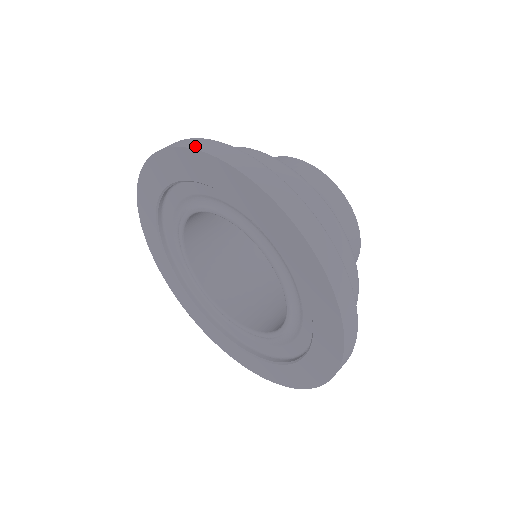
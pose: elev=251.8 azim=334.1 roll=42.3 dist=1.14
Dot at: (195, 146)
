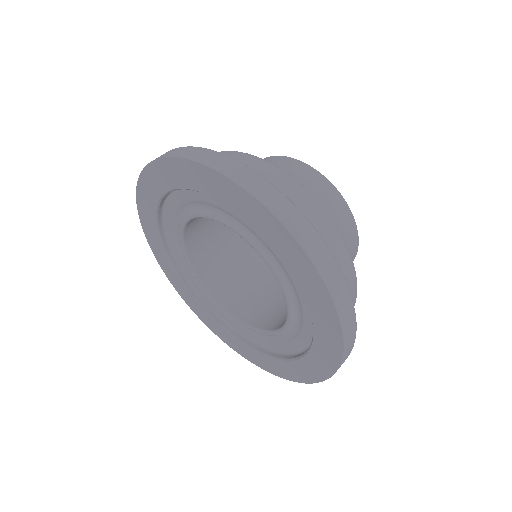
Dot at: occluded
